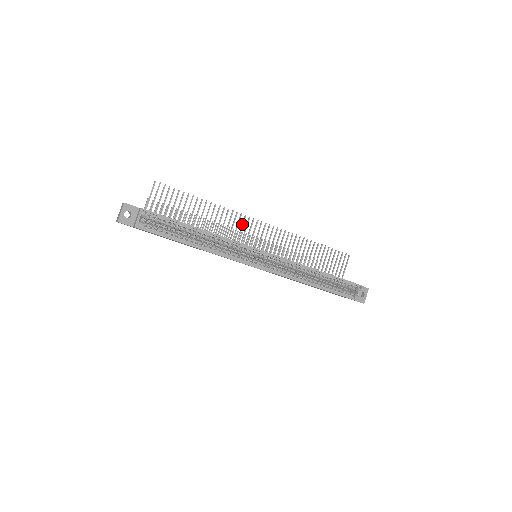
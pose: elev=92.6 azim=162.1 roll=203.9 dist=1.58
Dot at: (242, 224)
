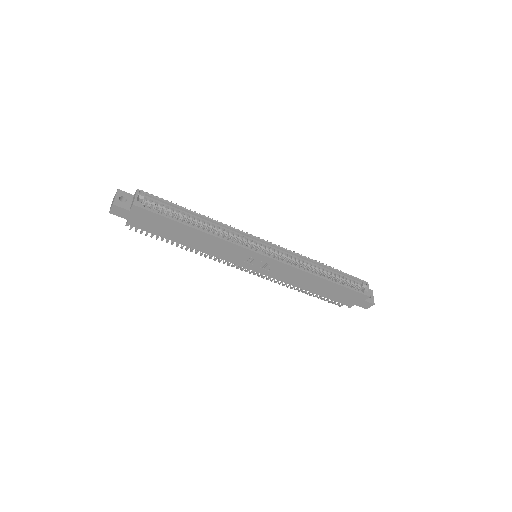
Dot at: occluded
